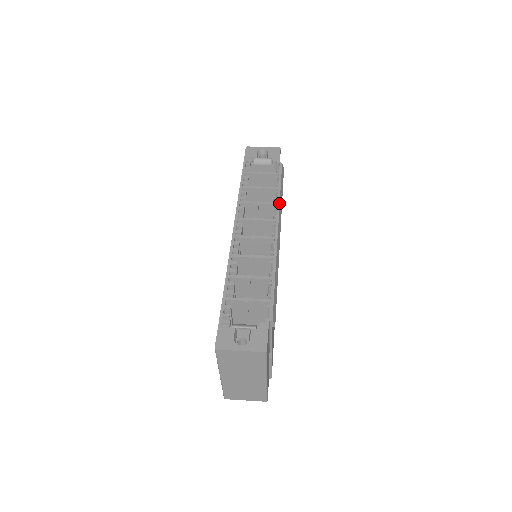
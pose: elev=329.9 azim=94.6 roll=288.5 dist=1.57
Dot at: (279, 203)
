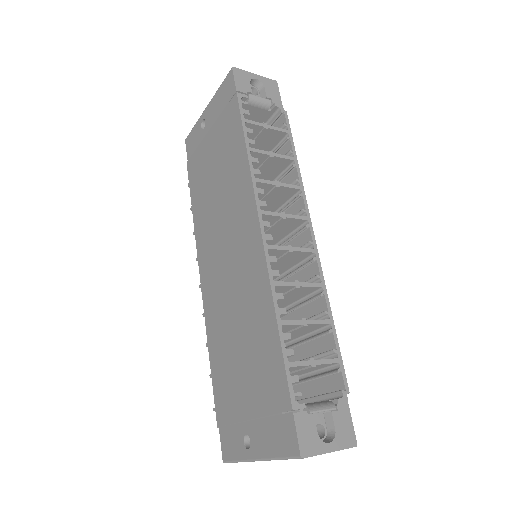
Dot at: (303, 188)
